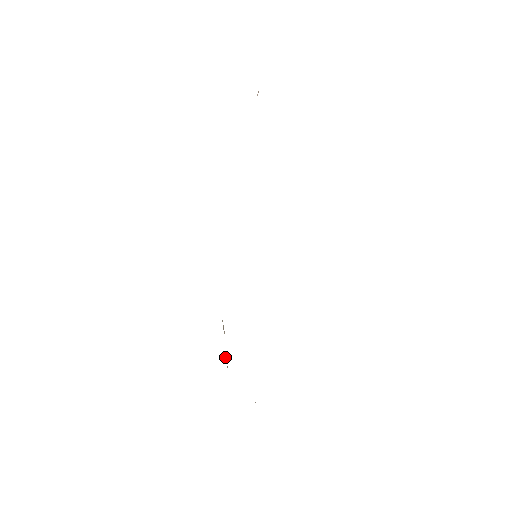
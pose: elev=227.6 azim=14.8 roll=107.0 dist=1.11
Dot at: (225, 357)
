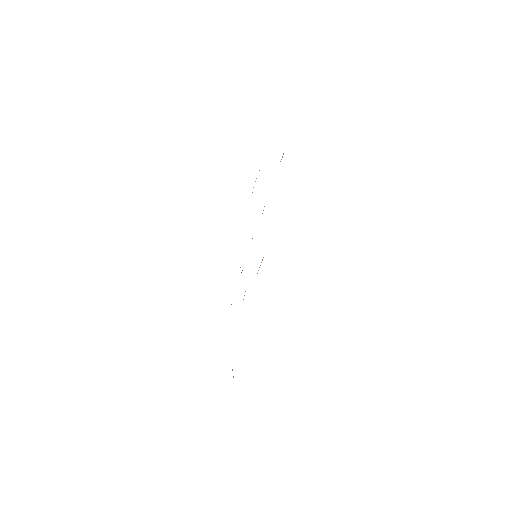
Dot at: occluded
